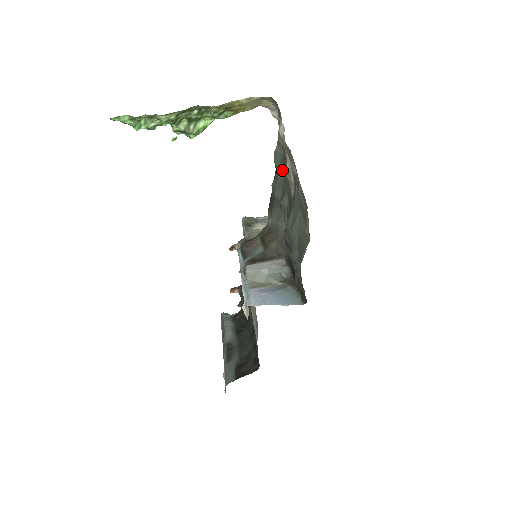
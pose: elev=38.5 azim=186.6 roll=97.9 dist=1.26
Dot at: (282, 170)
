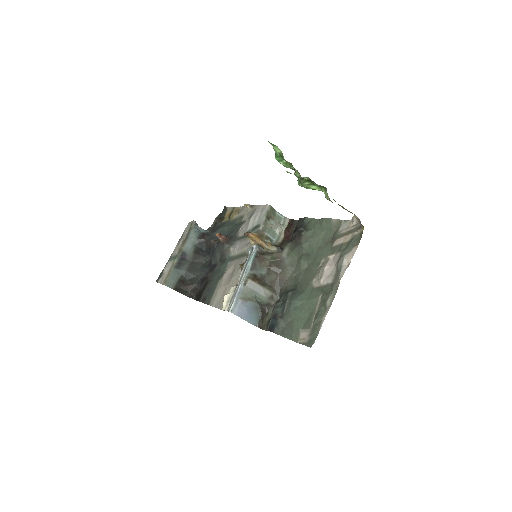
Dot at: (322, 241)
